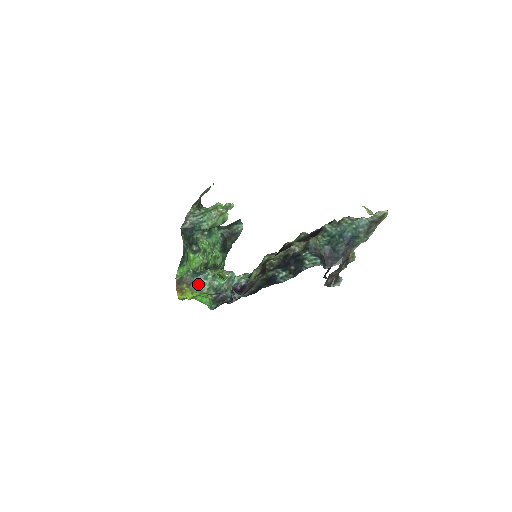
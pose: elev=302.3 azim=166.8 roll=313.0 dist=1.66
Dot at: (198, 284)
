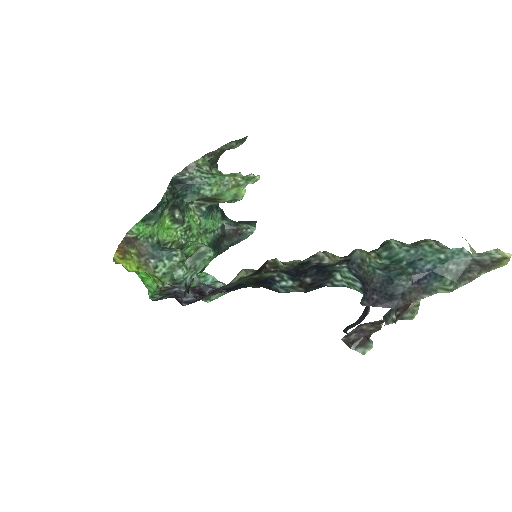
Dot at: (154, 261)
